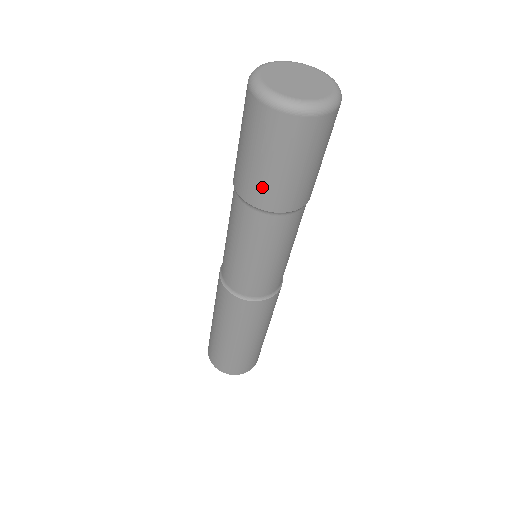
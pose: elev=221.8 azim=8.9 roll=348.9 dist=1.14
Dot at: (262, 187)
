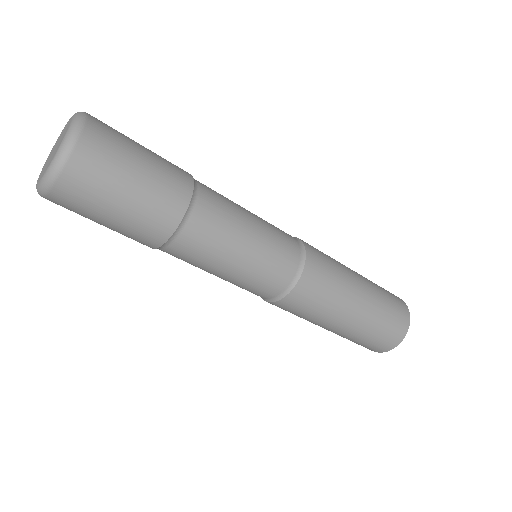
Dot at: (131, 237)
